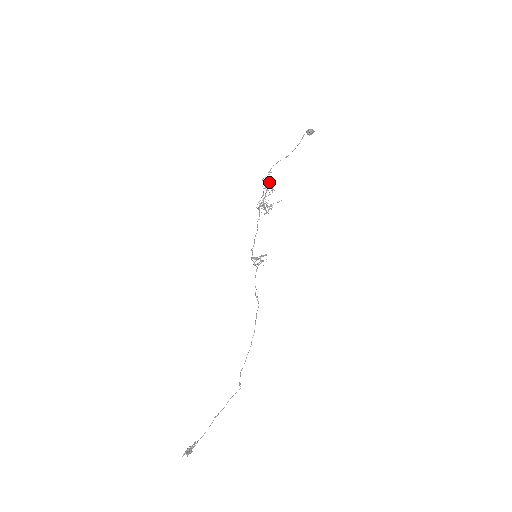
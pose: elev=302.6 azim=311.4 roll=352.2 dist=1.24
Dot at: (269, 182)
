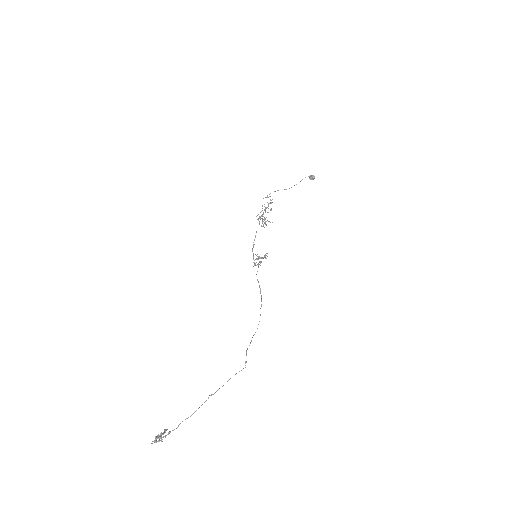
Dot at: (269, 203)
